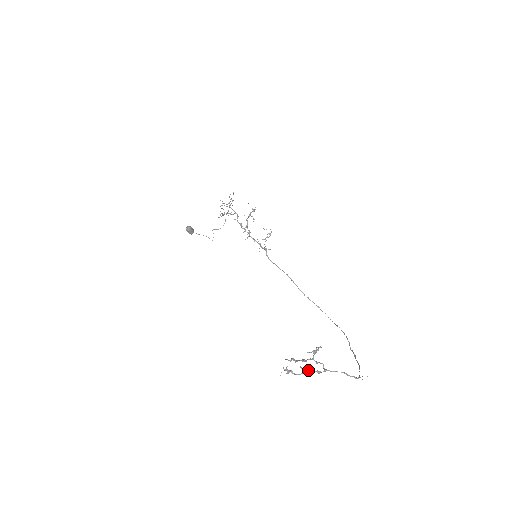
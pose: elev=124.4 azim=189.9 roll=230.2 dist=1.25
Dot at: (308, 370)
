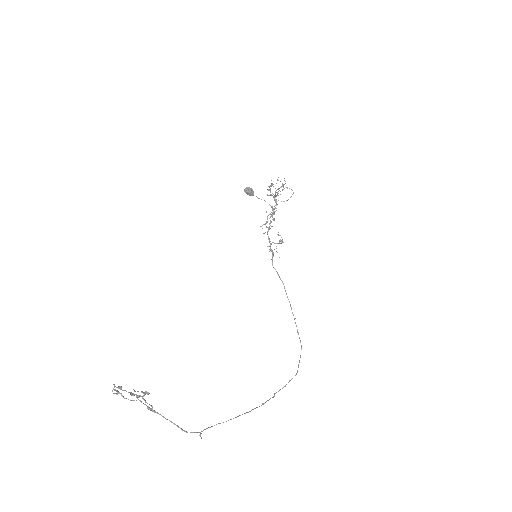
Dot at: (141, 401)
